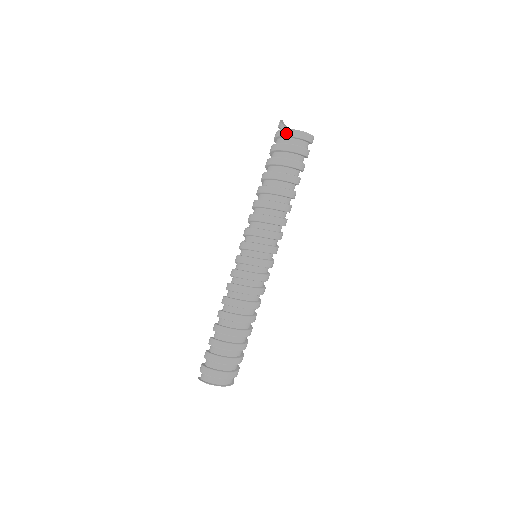
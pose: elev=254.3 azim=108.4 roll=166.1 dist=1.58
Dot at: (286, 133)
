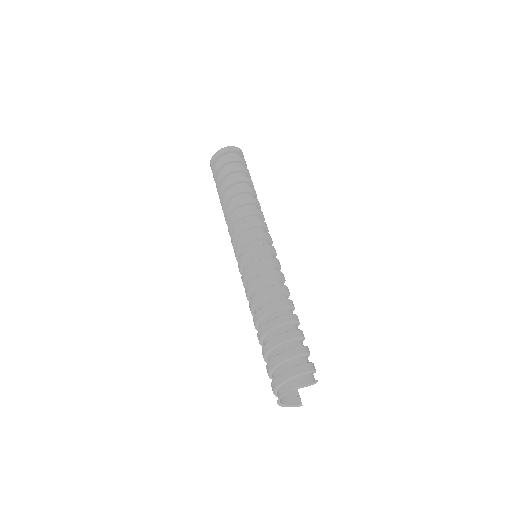
Dot at: (215, 157)
